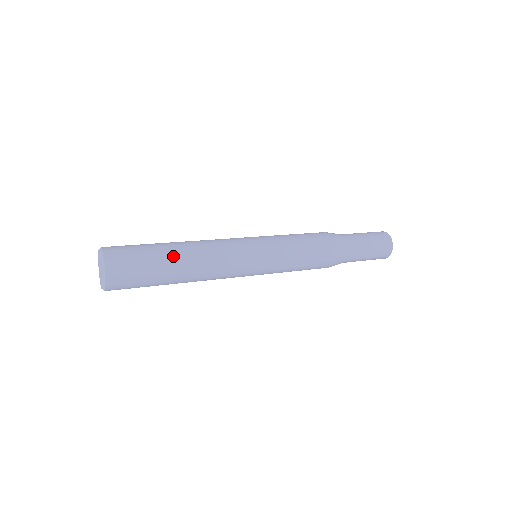
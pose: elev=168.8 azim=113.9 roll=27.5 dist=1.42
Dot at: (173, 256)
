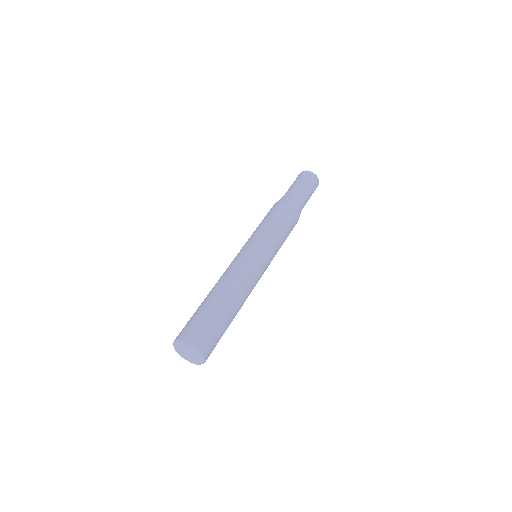
Dot at: occluded
